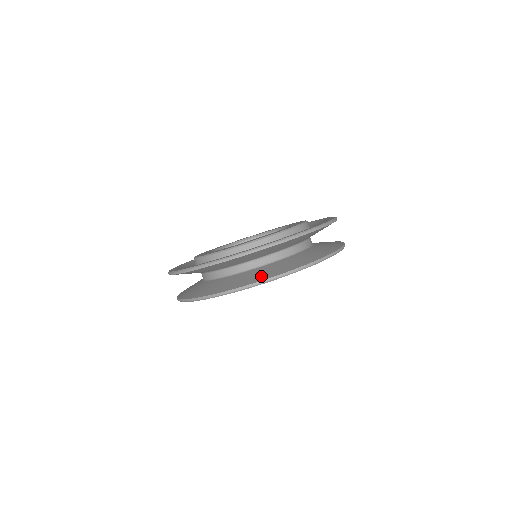
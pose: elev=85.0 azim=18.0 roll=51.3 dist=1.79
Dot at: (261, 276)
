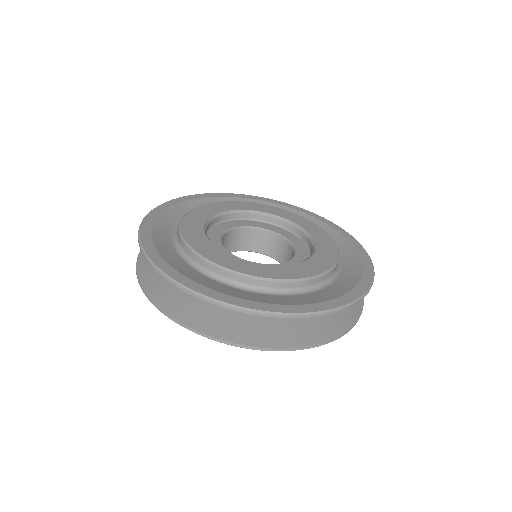
Dot at: (338, 322)
